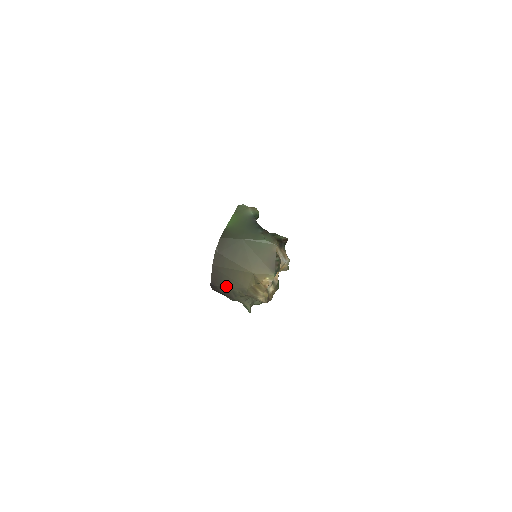
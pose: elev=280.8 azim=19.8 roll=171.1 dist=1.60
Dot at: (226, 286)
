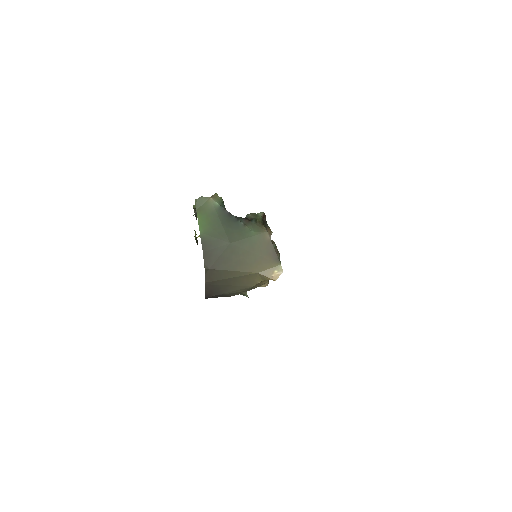
Dot at: (225, 293)
